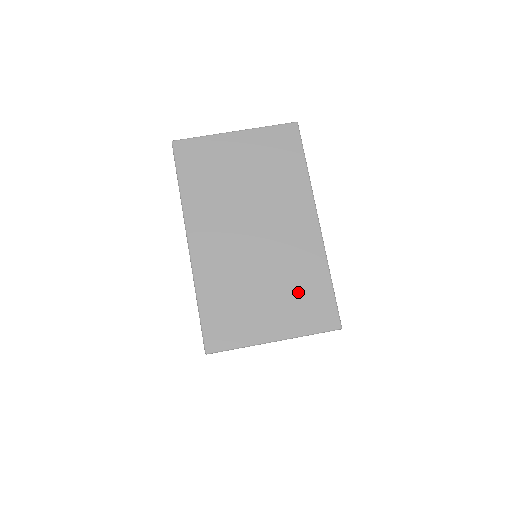
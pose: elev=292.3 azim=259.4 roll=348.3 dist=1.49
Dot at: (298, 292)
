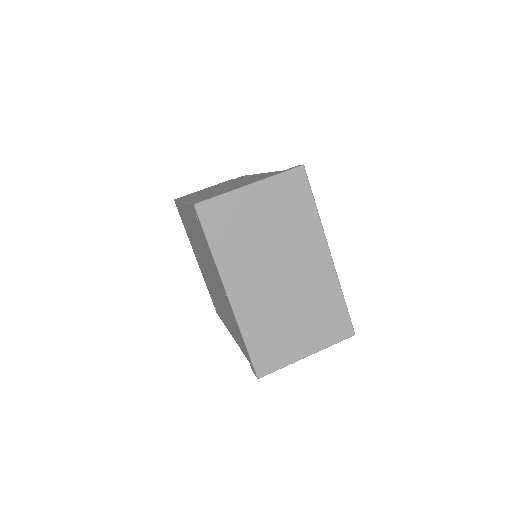
Dot at: (321, 316)
